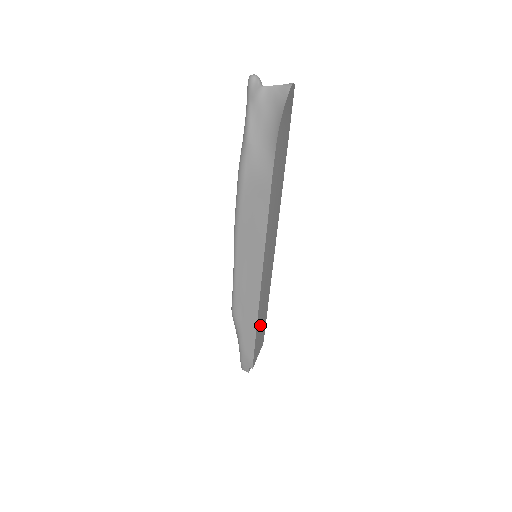
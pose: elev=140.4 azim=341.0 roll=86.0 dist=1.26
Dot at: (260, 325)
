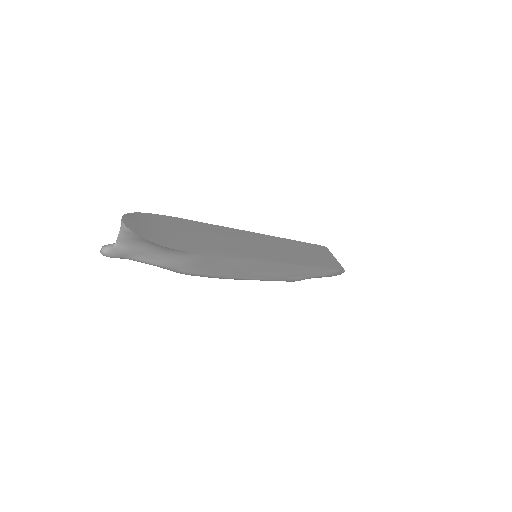
Dot at: (313, 258)
